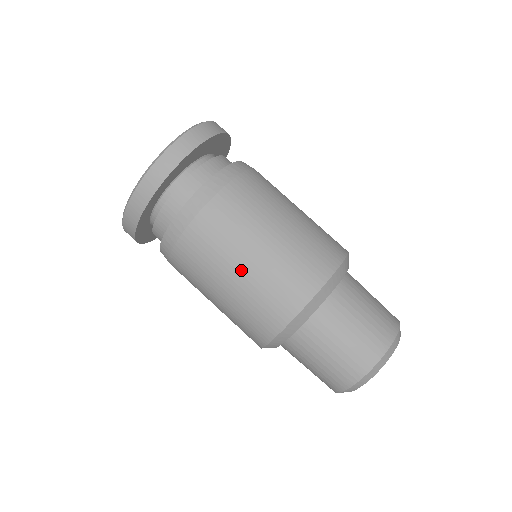
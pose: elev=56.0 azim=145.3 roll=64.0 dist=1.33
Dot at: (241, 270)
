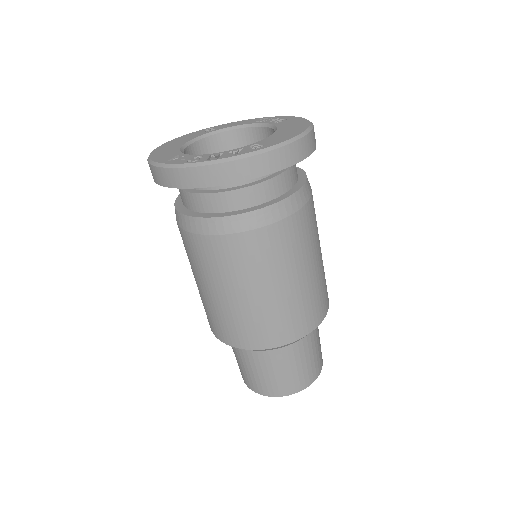
Dot at: (256, 295)
